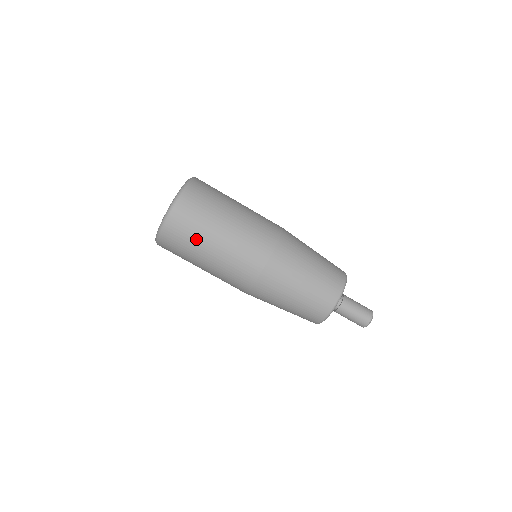
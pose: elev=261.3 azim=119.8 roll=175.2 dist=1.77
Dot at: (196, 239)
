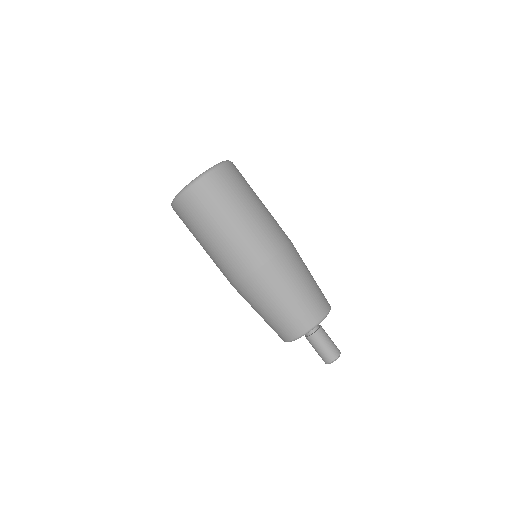
Dot at: (192, 232)
